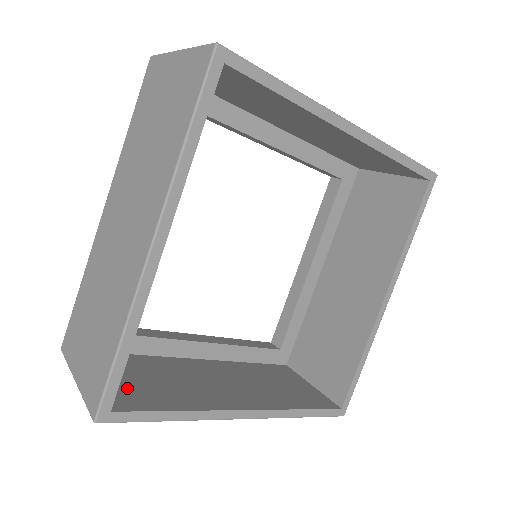
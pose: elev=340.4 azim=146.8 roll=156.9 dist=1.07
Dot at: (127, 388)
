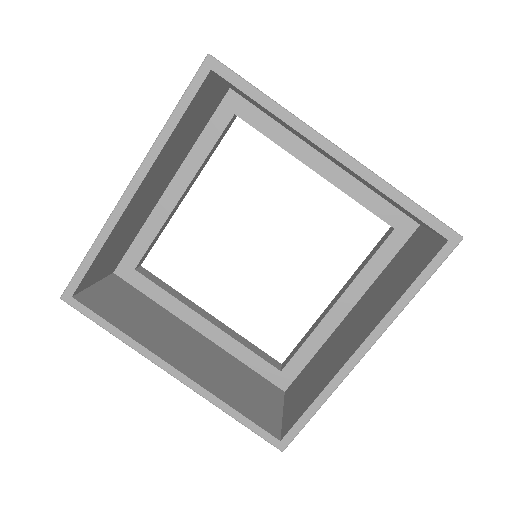
Dot at: (106, 300)
